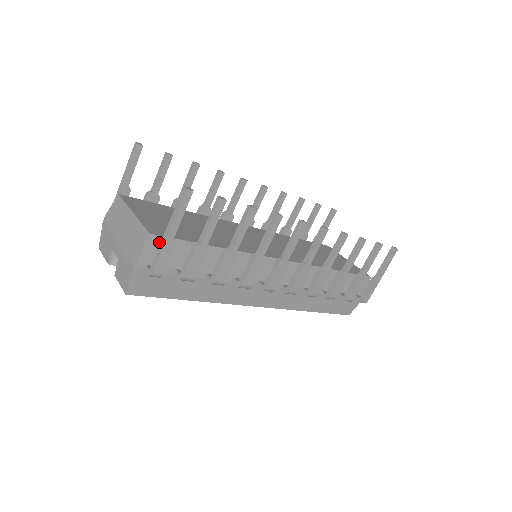
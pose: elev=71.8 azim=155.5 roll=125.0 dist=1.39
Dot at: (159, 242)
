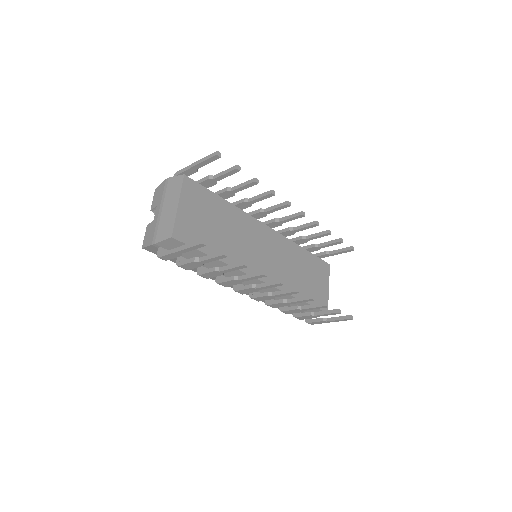
Dot at: (176, 242)
